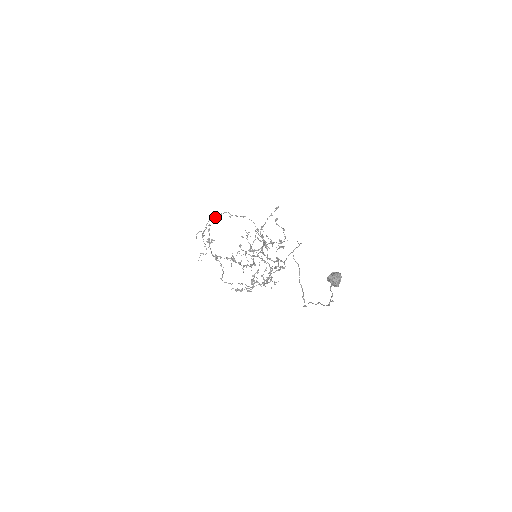
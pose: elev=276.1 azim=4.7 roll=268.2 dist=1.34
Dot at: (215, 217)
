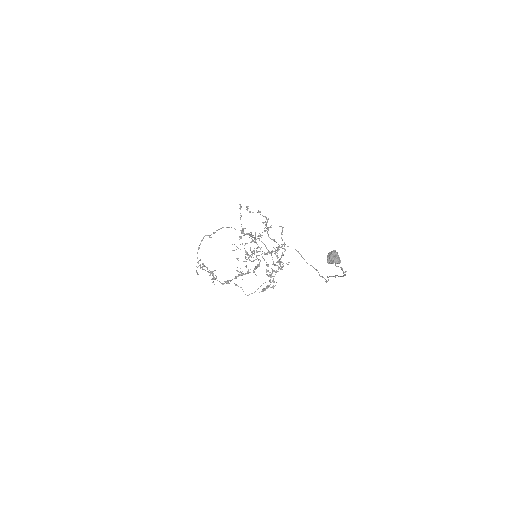
Dot at: (199, 247)
